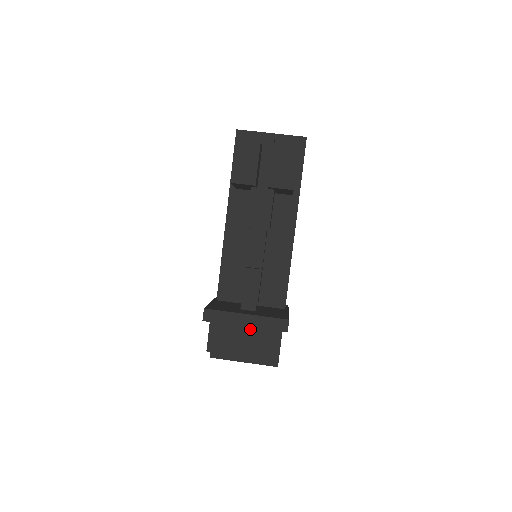
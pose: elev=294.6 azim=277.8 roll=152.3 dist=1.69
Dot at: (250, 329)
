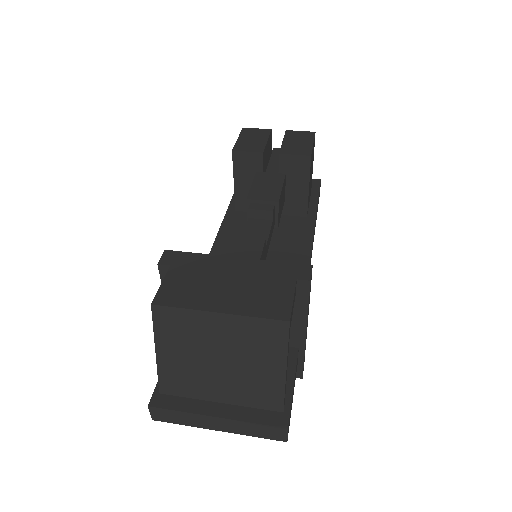
Dot at: (241, 275)
